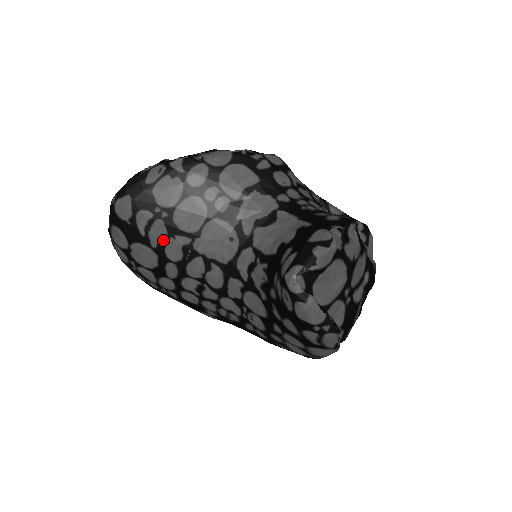
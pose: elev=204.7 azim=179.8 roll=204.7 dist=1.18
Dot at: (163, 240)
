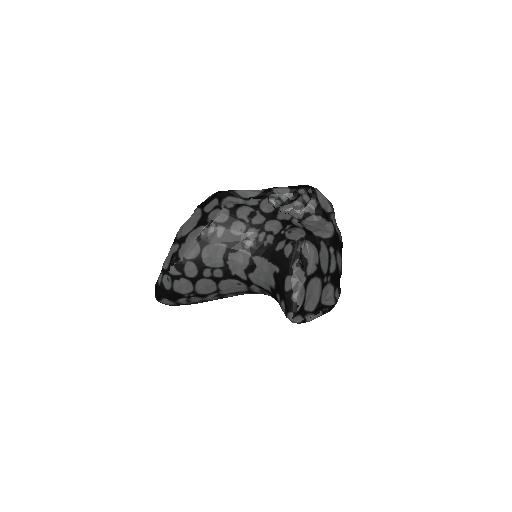
Dot at: (202, 300)
